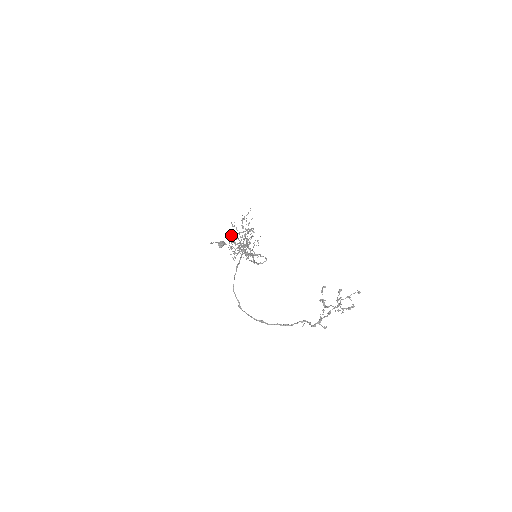
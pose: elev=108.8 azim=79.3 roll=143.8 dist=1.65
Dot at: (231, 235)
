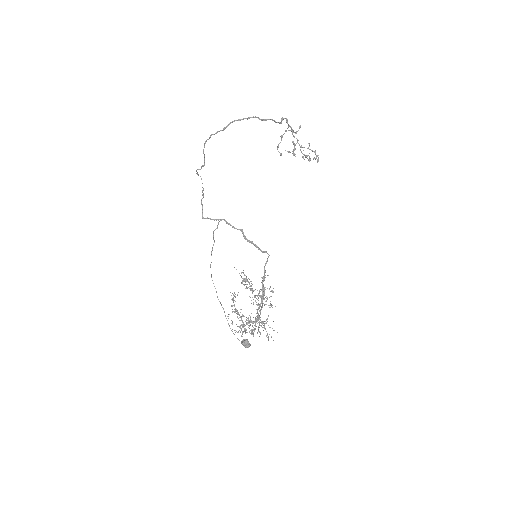
Dot at: (232, 299)
